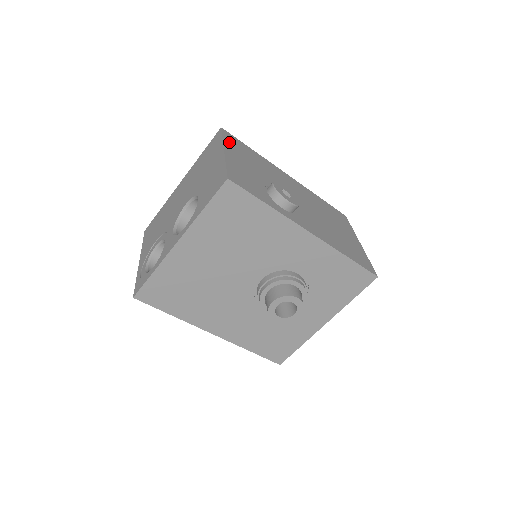
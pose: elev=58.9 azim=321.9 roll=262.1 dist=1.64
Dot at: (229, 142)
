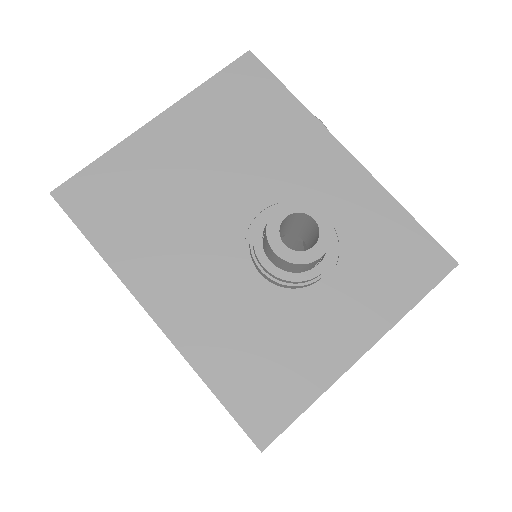
Dot at: occluded
